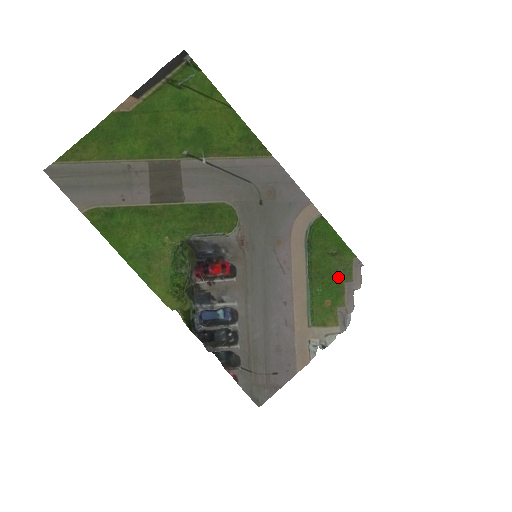
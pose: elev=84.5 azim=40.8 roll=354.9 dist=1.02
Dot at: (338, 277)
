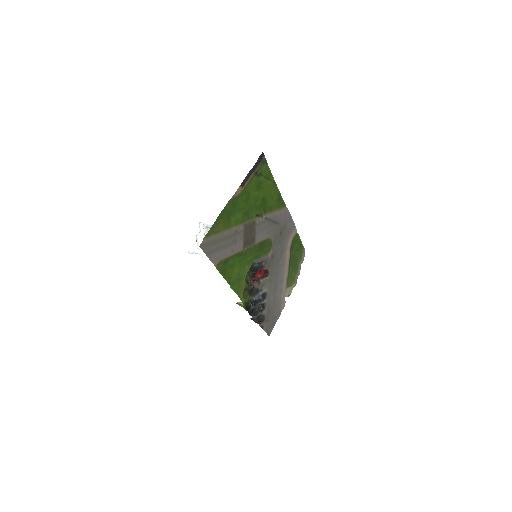
Dot at: (298, 260)
